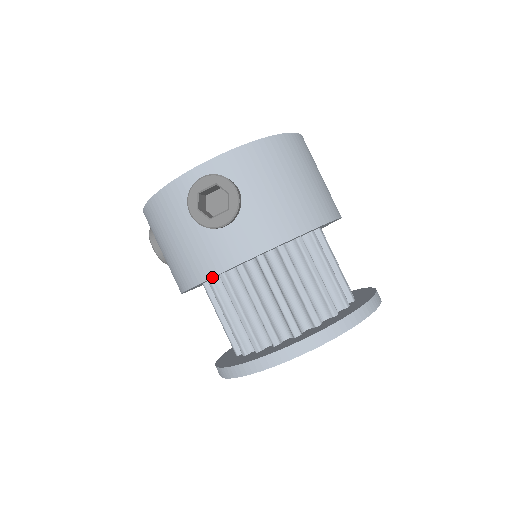
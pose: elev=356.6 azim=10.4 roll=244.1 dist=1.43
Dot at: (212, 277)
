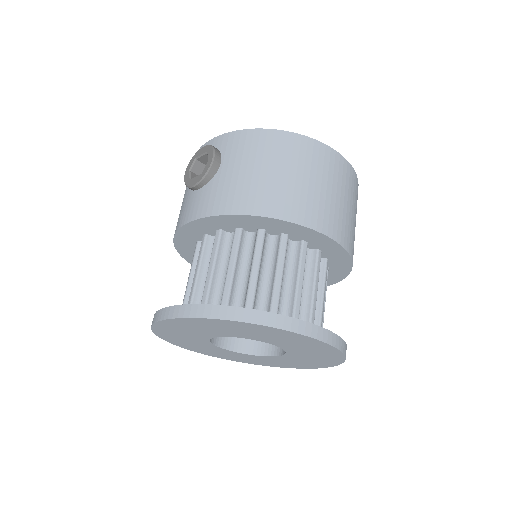
Dot at: (176, 232)
